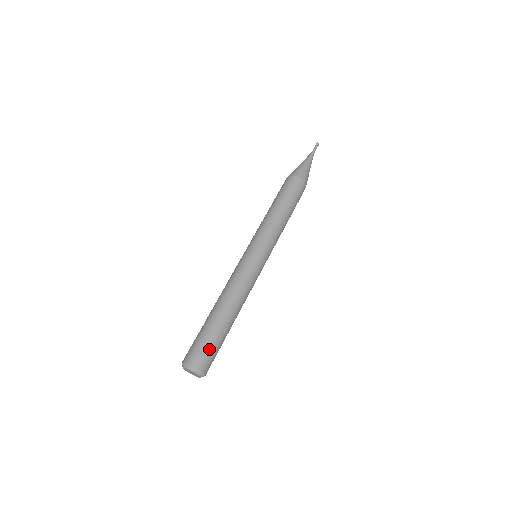
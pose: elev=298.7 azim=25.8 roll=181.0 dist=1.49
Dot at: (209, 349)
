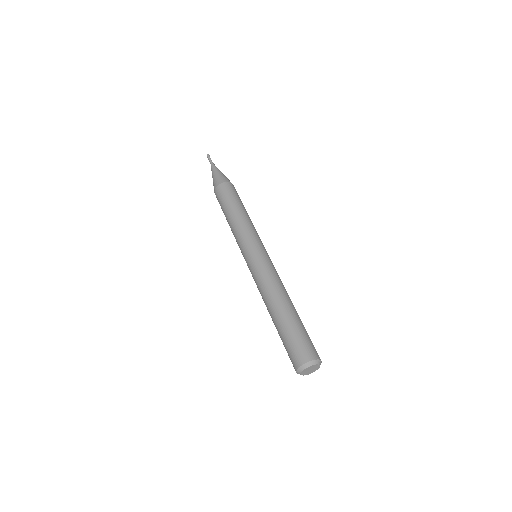
Dot at: (306, 339)
